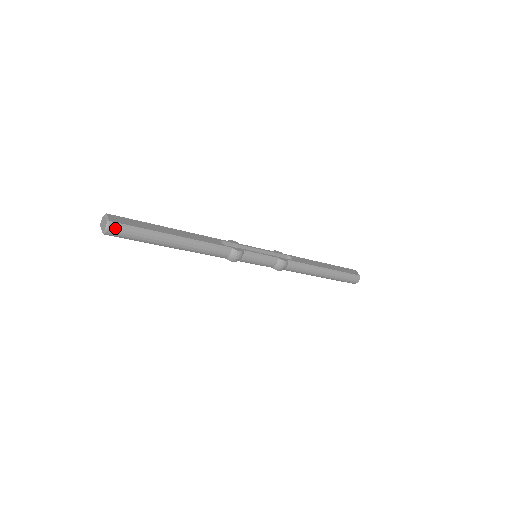
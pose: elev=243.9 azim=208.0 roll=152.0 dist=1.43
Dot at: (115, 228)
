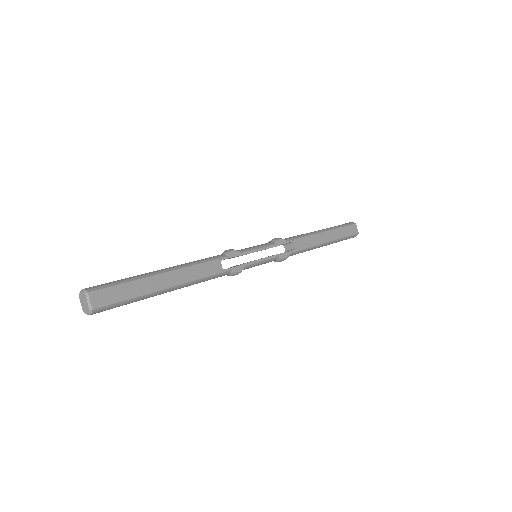
Dot at: (99, 311)
